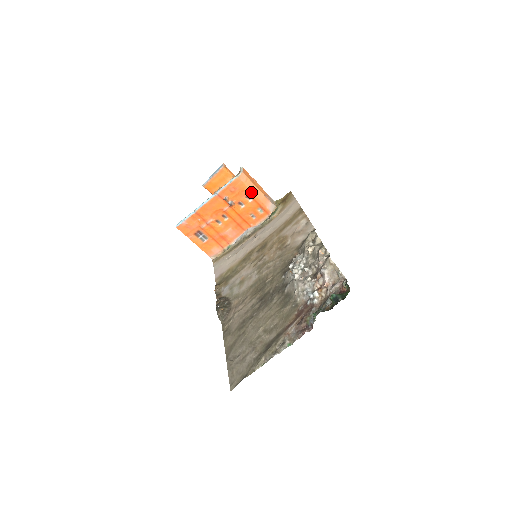
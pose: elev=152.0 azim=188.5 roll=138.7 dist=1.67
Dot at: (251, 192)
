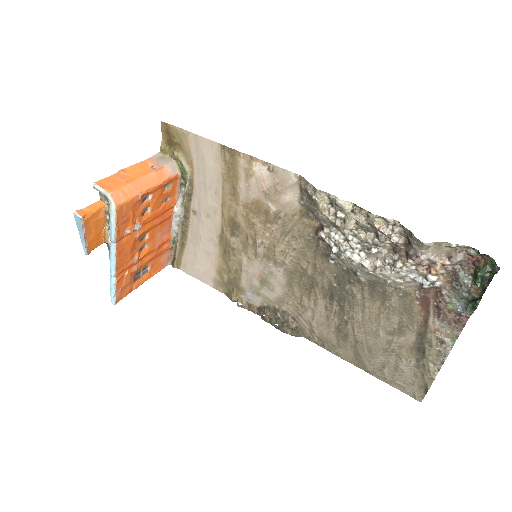
Dot at: (143, 194)
